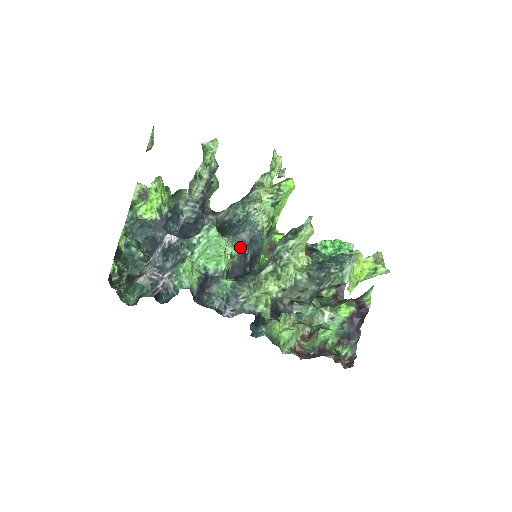
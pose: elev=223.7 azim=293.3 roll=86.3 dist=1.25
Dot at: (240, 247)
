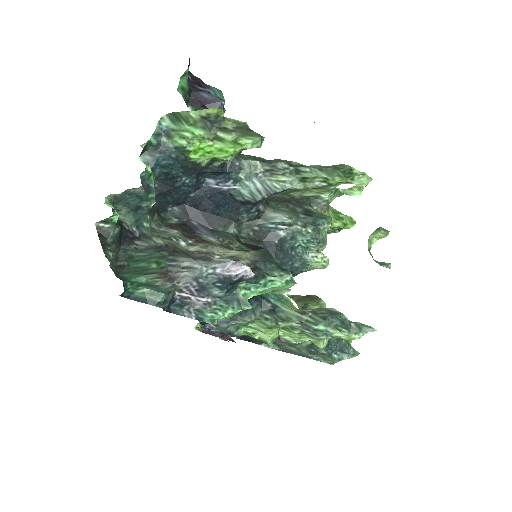
Dot at: occluded
